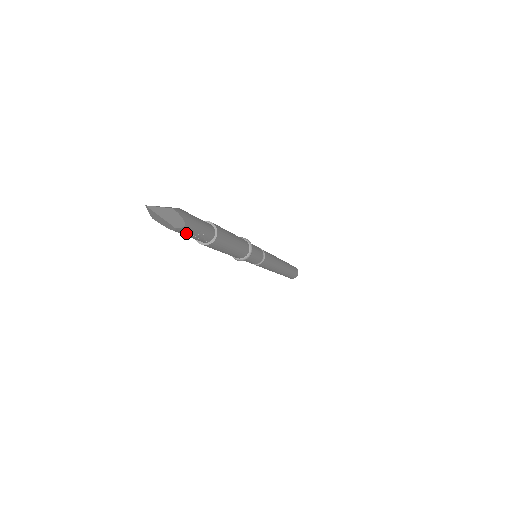
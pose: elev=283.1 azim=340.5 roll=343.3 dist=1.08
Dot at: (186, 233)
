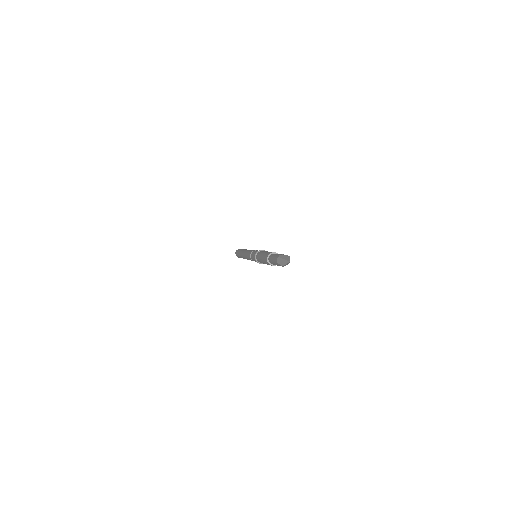
Dot at: occluded
